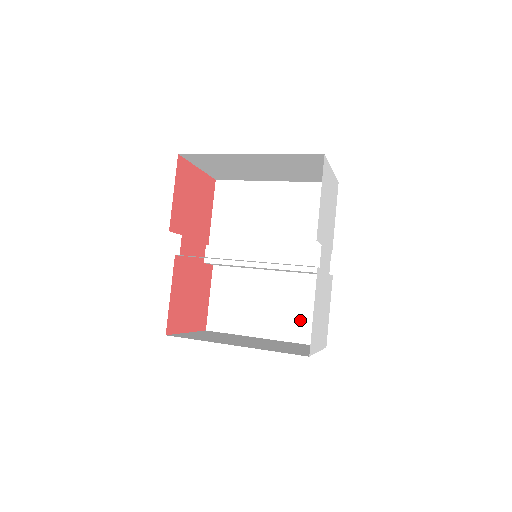
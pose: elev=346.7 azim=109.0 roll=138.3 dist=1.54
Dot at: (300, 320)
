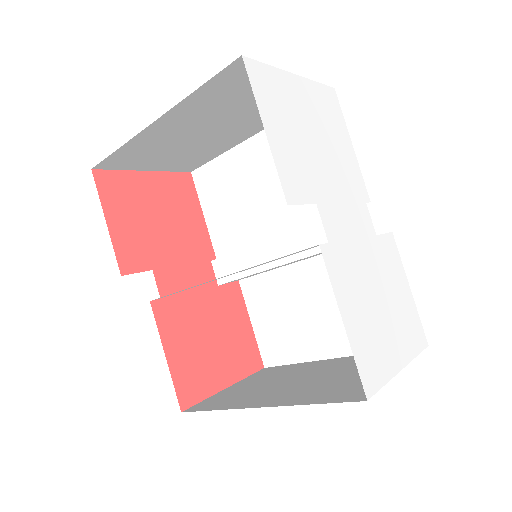
Dot at: occluded
